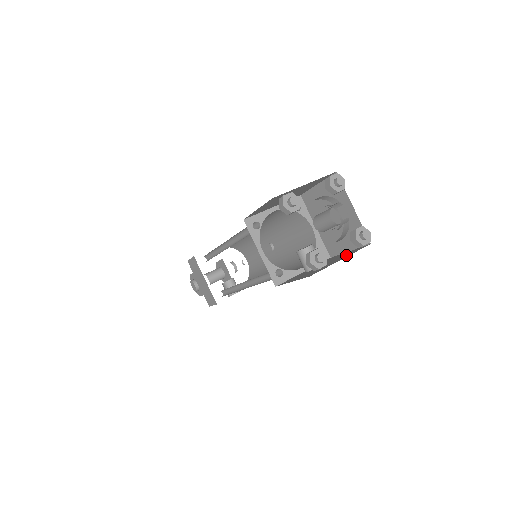
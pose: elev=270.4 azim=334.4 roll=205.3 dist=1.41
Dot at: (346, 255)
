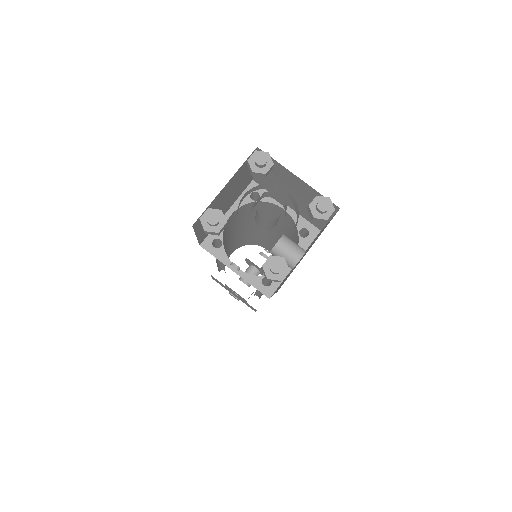
Dot at: (318, 236)
